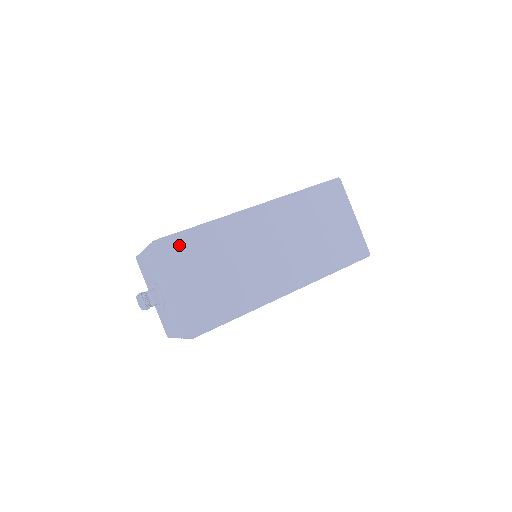
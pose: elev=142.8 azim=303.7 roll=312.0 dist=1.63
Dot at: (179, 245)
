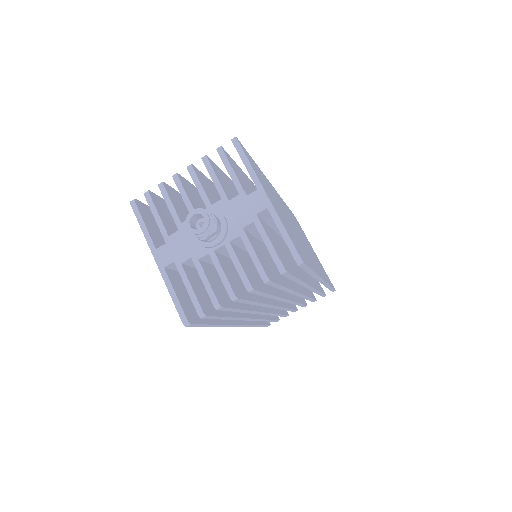
Dot at: (252, 162)
